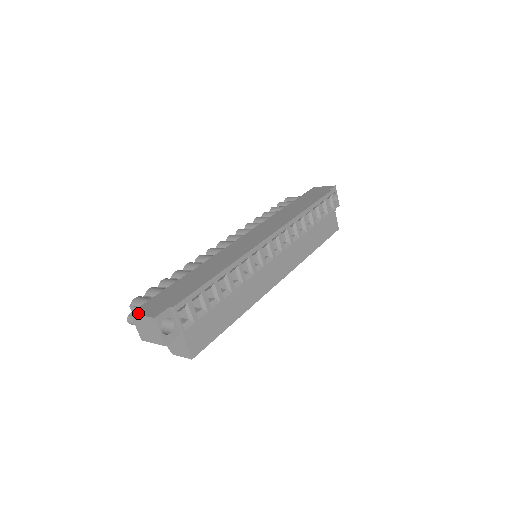
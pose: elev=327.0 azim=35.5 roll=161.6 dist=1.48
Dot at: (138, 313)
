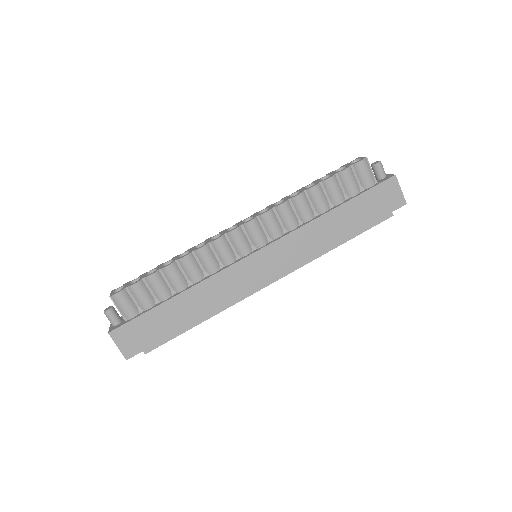
Dot at: (115, 340)
